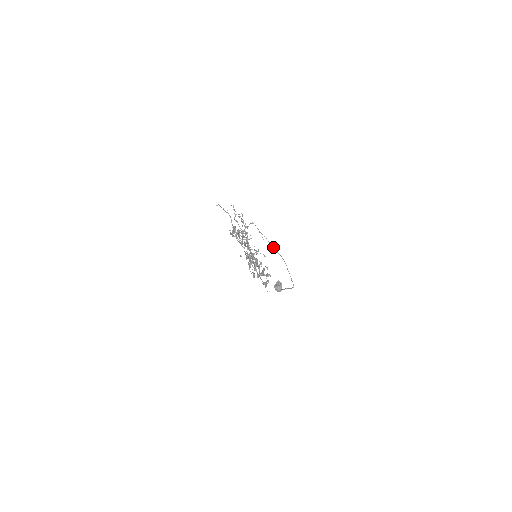
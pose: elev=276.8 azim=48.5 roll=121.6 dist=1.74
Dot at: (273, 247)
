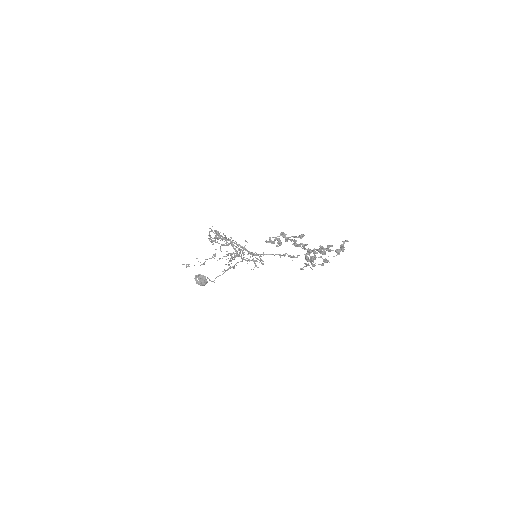
Dot at: (227, 239)
